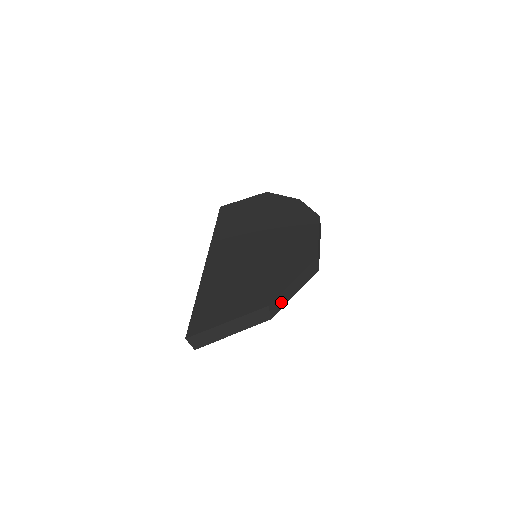
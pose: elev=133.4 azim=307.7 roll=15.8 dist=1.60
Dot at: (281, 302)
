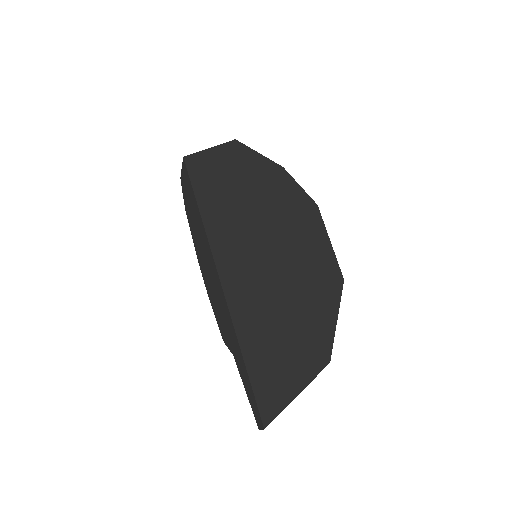
Dot at: occluded
